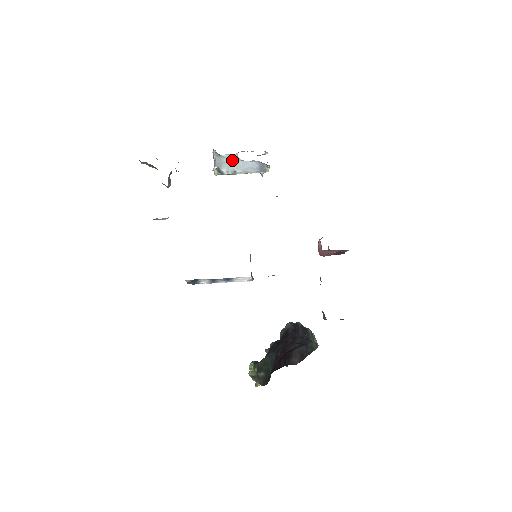
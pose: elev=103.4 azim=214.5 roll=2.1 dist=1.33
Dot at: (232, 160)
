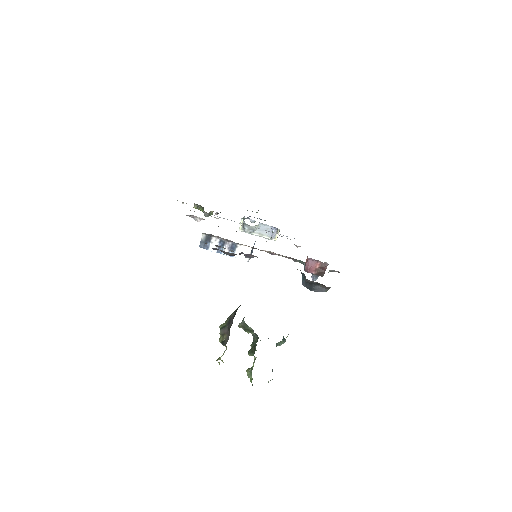
Dot at: (254, 226)
